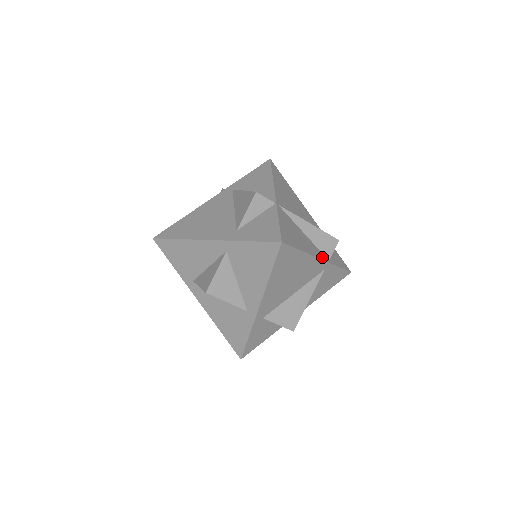
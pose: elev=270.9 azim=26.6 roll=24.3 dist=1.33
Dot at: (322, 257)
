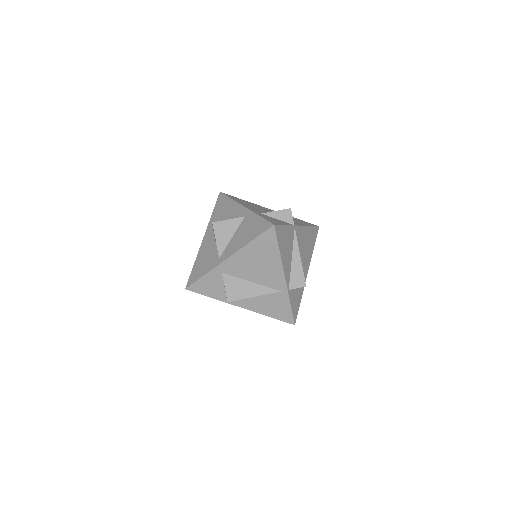
Dot at: (287, 280)
